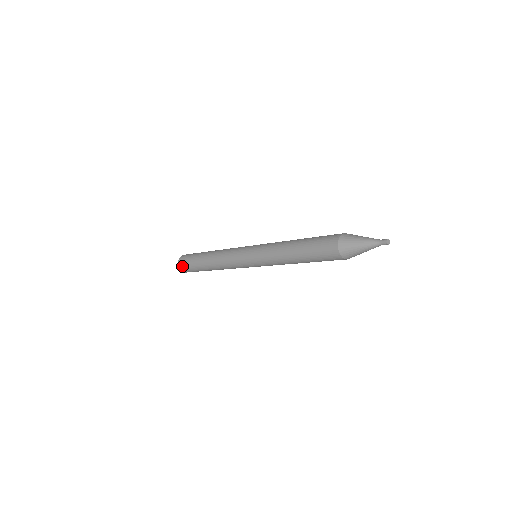
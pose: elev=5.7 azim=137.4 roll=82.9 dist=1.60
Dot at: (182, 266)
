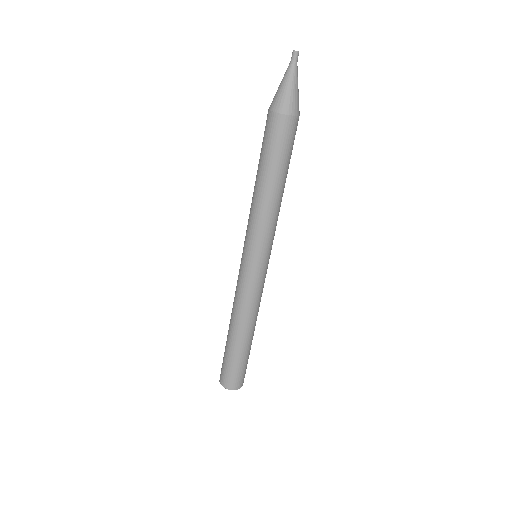
Dot at: (230, 382)
